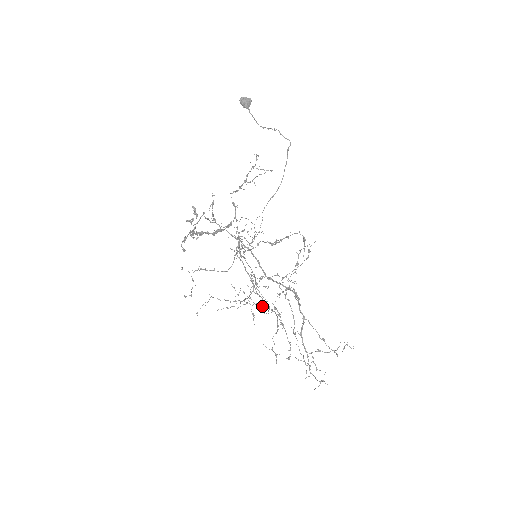
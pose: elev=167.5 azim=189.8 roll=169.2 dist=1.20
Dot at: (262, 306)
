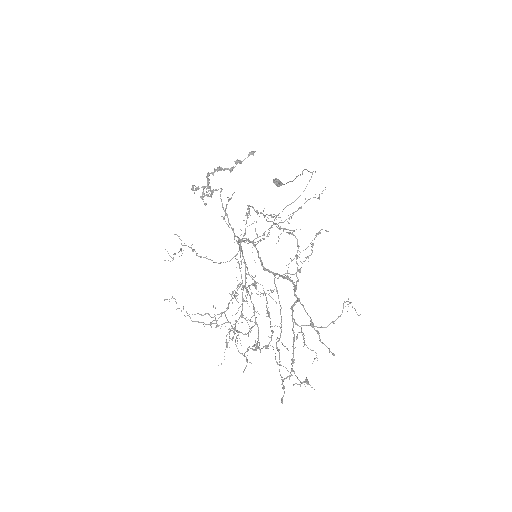
Dot at: occluded
